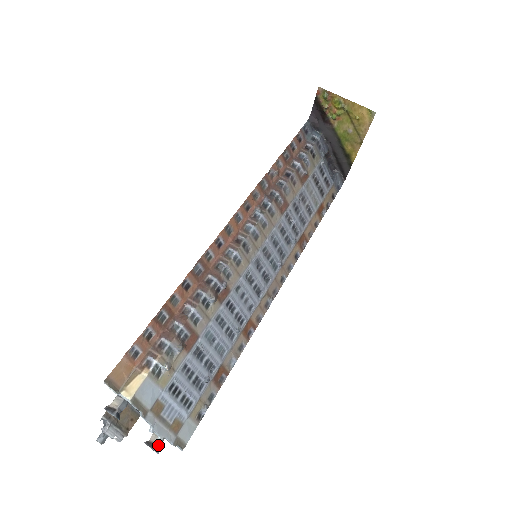
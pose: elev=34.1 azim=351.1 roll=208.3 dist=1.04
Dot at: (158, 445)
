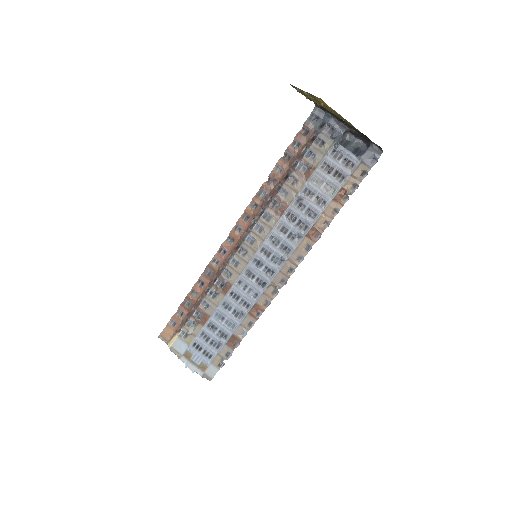
Dot at: occluded
